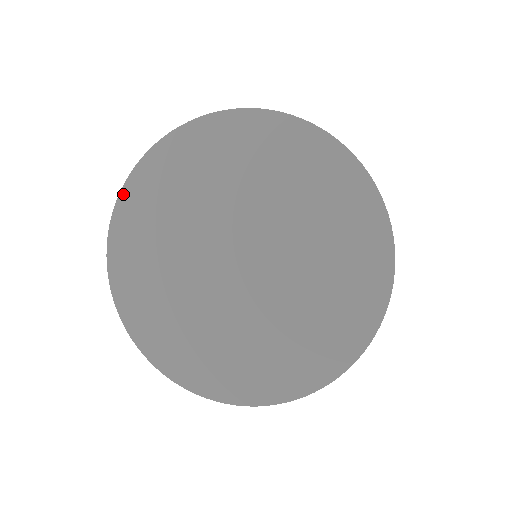
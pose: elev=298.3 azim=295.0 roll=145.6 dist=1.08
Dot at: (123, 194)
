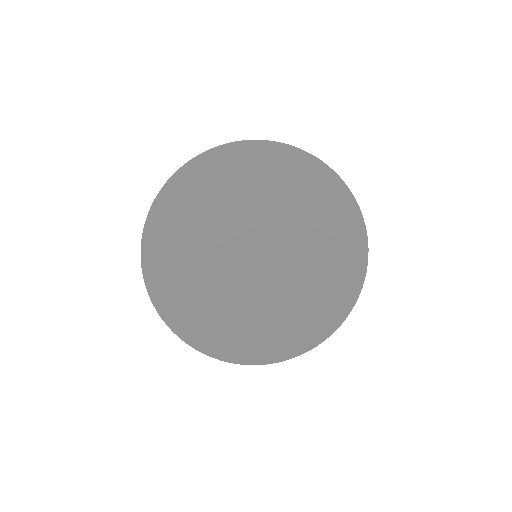
Dot at: (150, 216)
